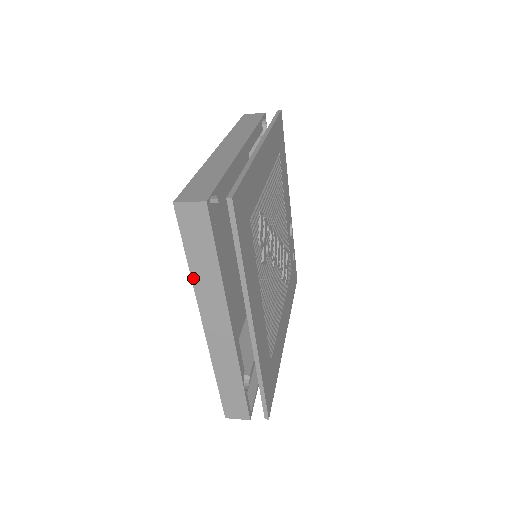
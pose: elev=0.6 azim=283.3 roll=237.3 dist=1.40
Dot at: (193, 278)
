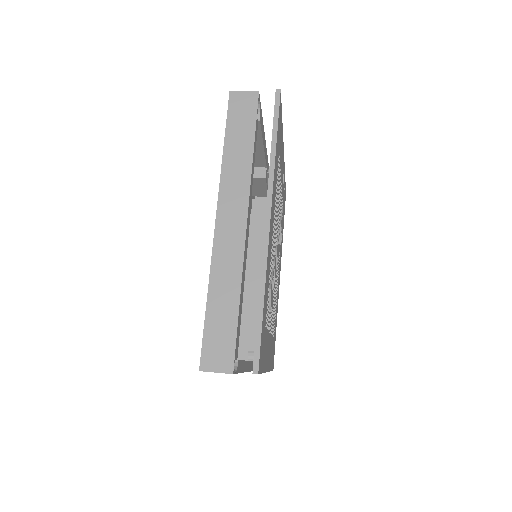
Dot at: occluded
